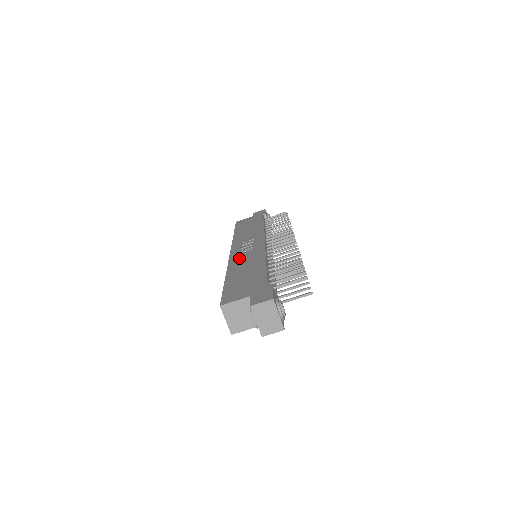
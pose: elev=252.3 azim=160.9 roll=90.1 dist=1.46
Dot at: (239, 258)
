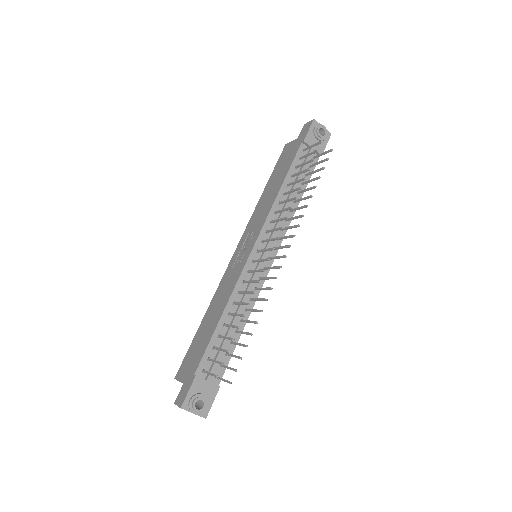
Dot at: (225, 280)
